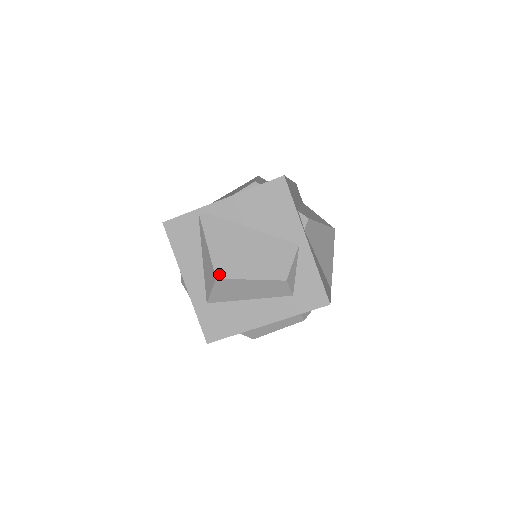
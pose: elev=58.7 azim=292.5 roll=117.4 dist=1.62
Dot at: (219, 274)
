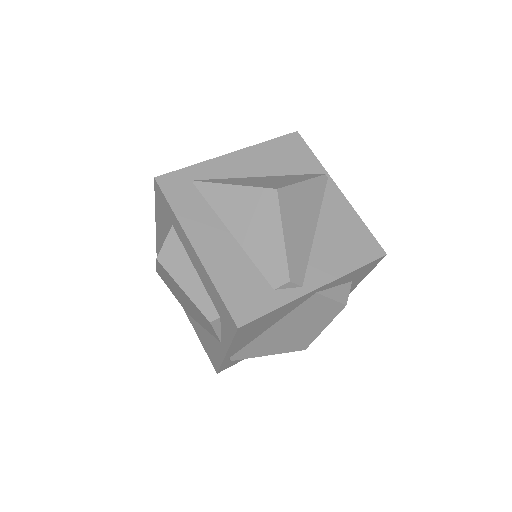
Dot at: (302, 348)
